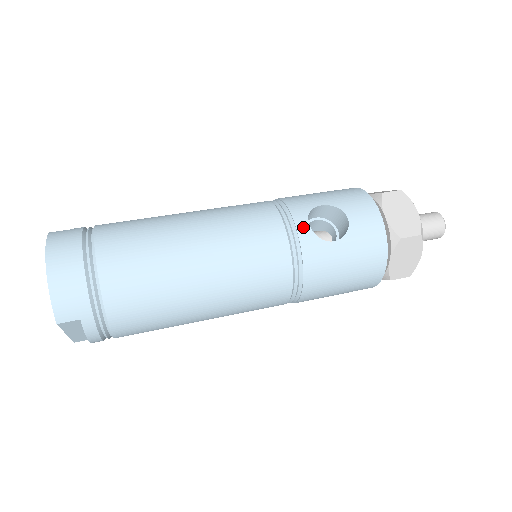
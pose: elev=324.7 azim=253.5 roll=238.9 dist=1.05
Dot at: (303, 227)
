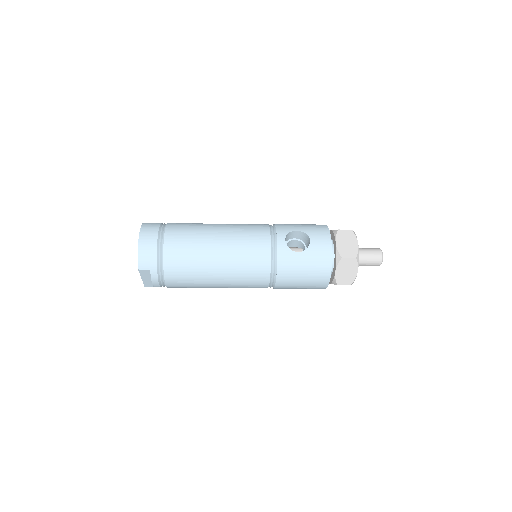
Dot at: (281, 241)
